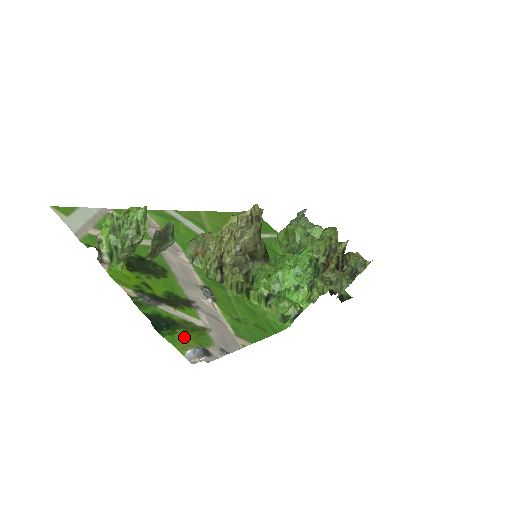
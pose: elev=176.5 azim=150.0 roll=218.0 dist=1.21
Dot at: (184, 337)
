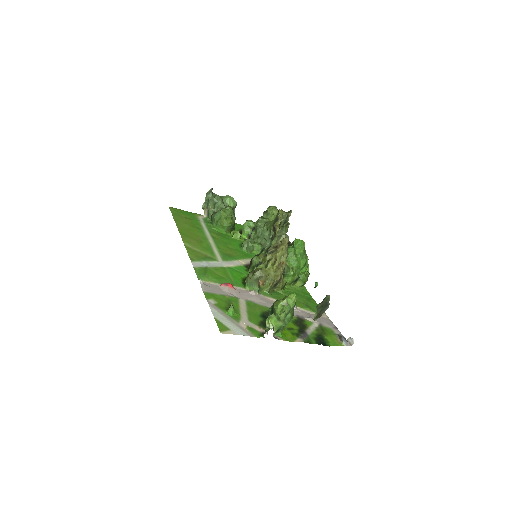
Dot at: (330, 338)
